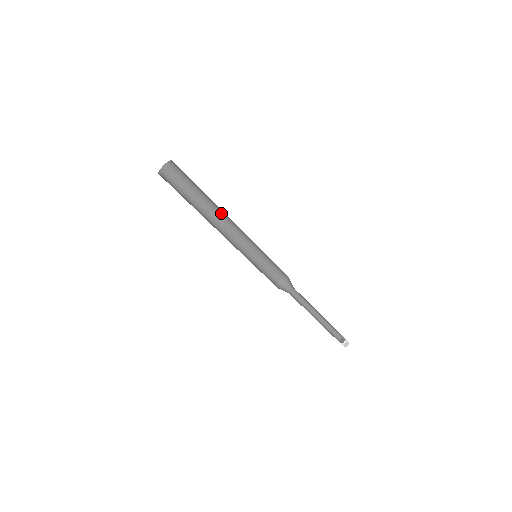
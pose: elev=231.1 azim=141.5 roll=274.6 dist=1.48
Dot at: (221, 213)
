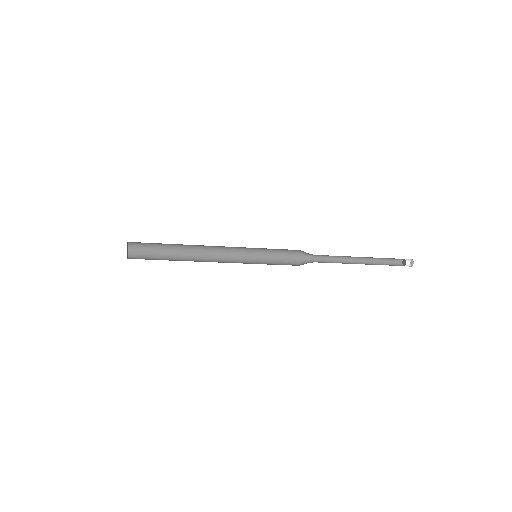
Dot at: occluded
